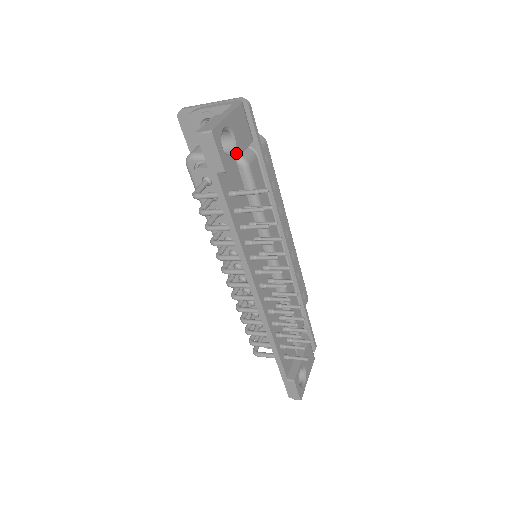
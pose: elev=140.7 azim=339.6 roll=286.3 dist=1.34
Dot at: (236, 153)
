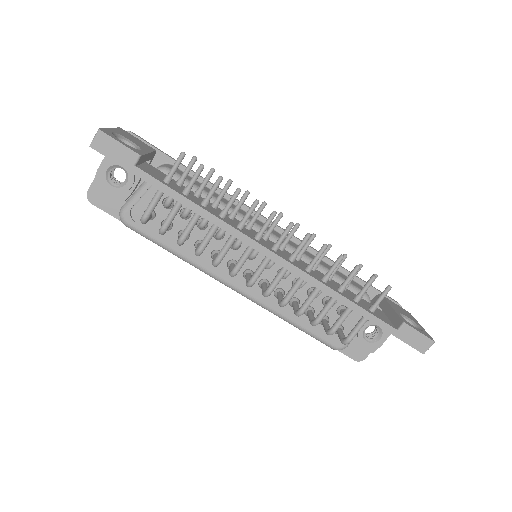
Dot at: (142, 150)
